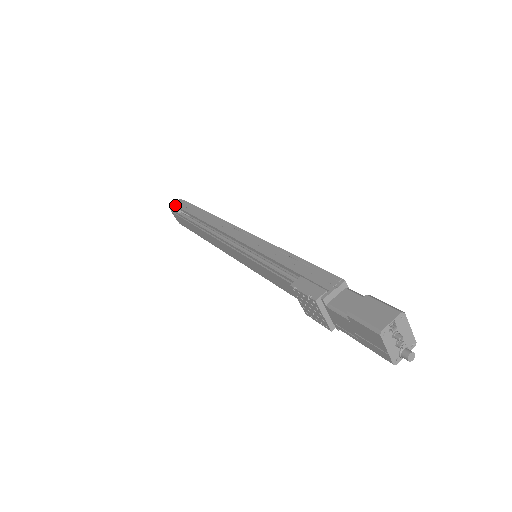
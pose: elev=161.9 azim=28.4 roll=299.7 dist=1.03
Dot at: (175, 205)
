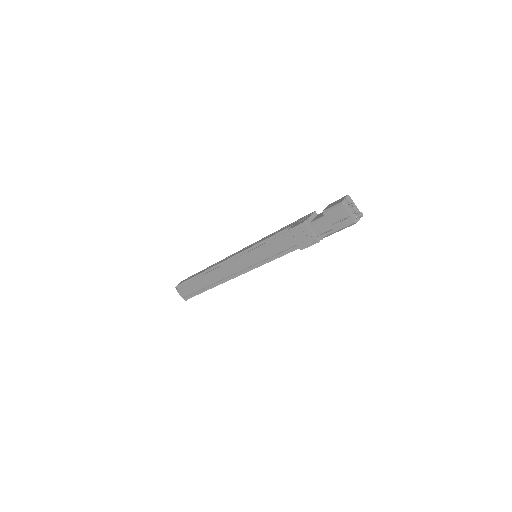
Dot at: (180, 283)
